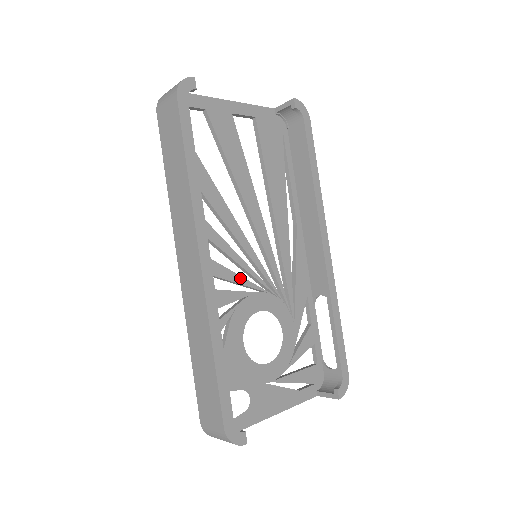
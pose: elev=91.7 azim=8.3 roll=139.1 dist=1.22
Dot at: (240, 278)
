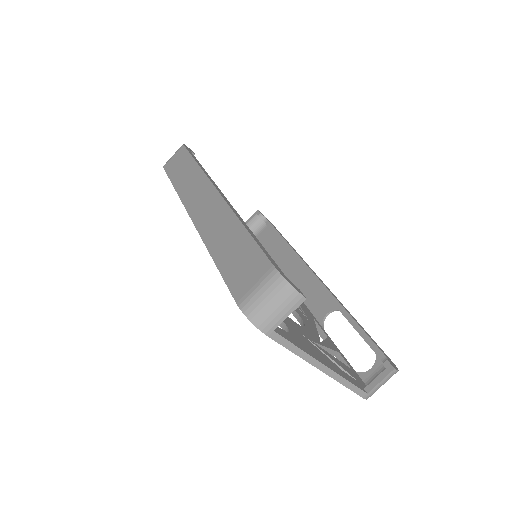
Dot at: occluded
